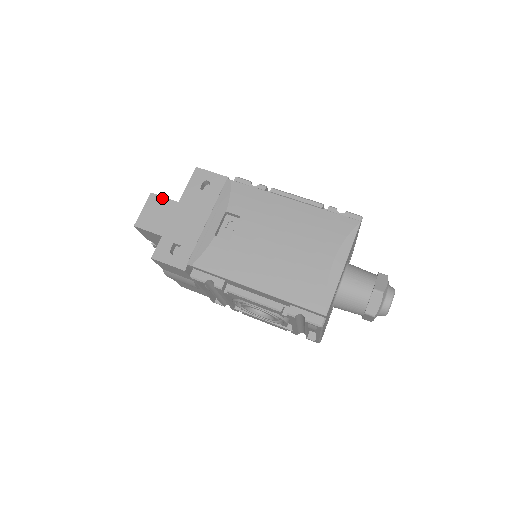
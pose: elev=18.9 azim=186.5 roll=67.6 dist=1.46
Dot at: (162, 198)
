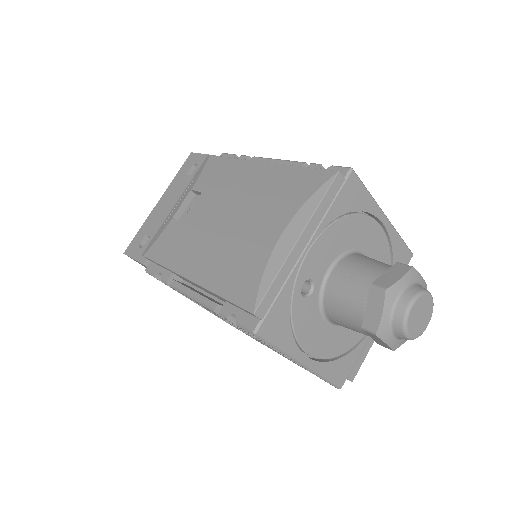
Dot at: occluded
